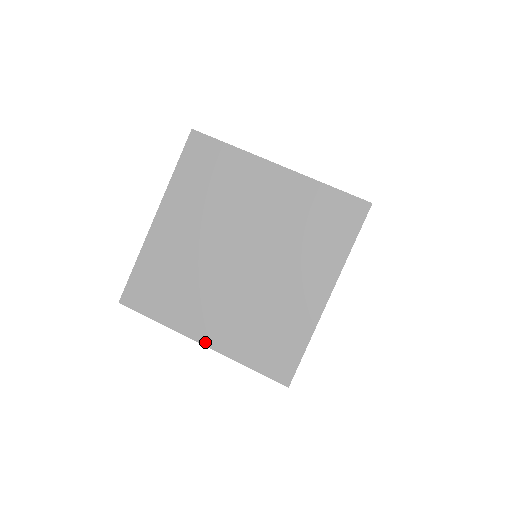
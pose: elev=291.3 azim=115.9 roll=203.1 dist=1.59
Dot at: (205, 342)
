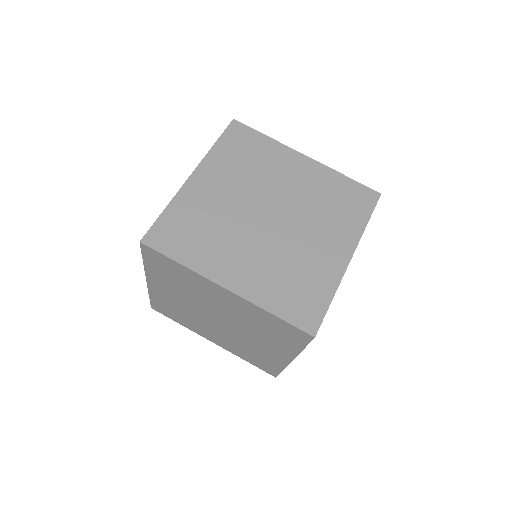
Dot at: (215, 343)
